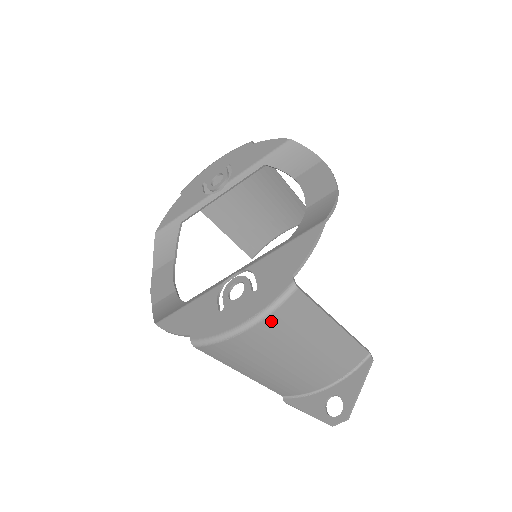
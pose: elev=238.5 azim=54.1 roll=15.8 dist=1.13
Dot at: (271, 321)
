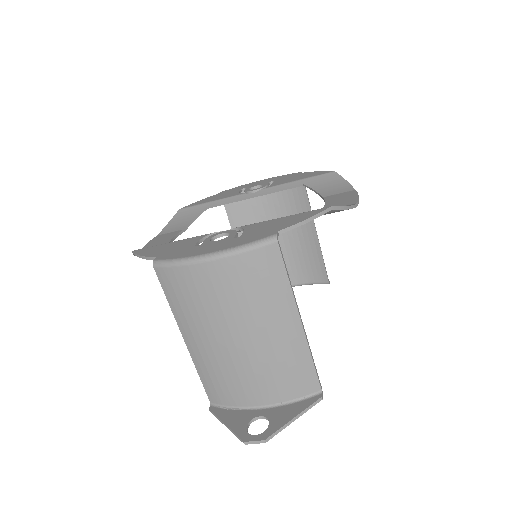
Dot at: (237, 263)
